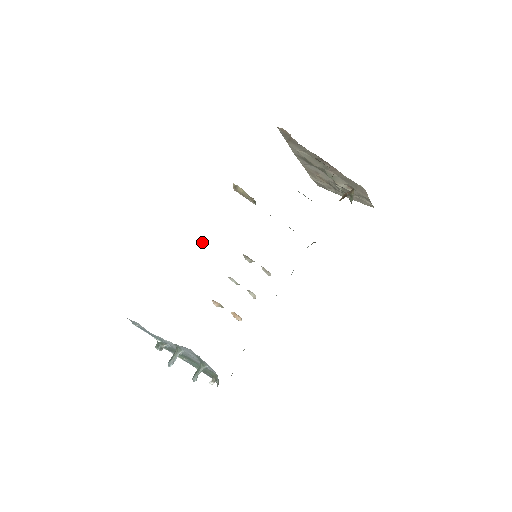
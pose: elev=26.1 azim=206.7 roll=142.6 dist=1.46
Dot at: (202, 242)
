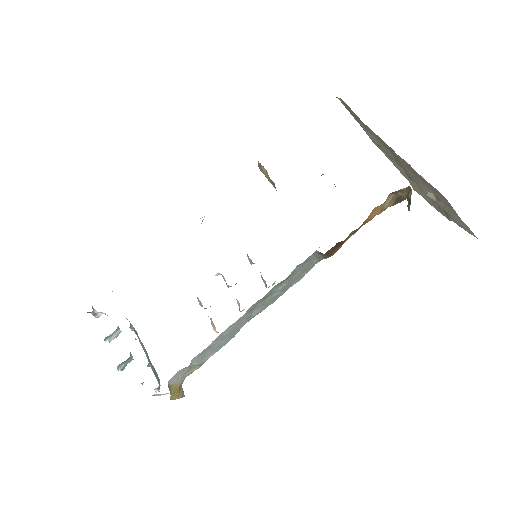
Dot at: occluded
